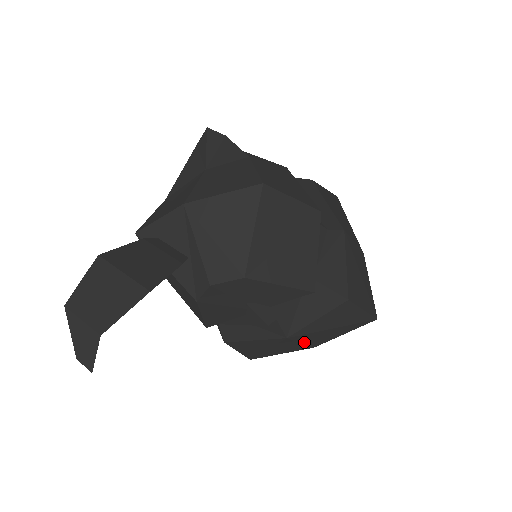
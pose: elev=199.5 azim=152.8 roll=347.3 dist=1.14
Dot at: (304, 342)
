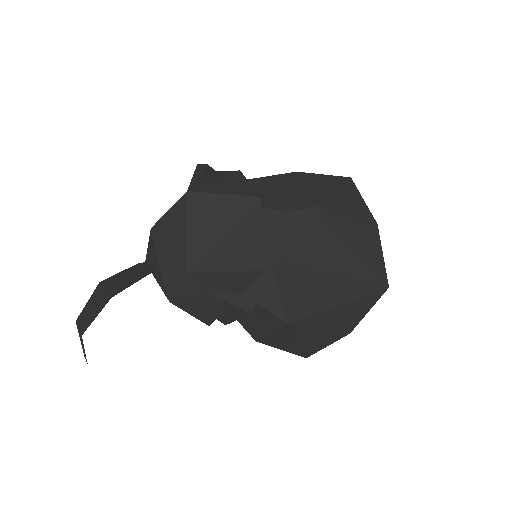
Dot at: (322, 327)
